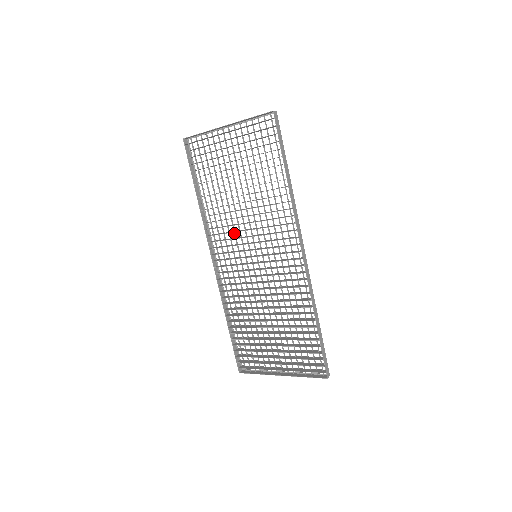
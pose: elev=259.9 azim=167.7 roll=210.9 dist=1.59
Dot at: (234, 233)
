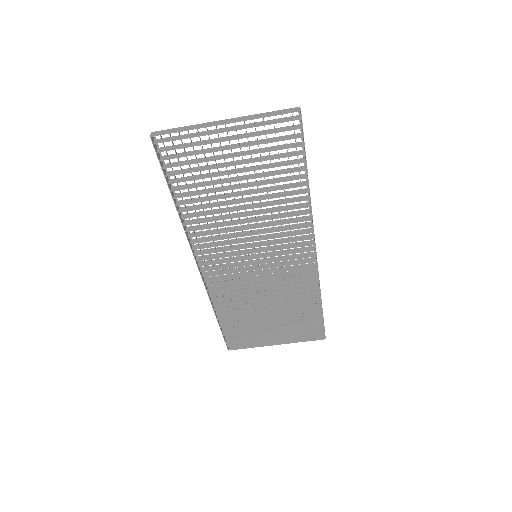
Dot at: (227, 237)
